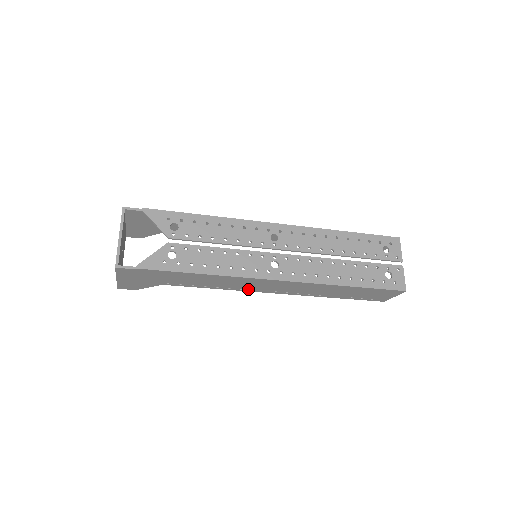
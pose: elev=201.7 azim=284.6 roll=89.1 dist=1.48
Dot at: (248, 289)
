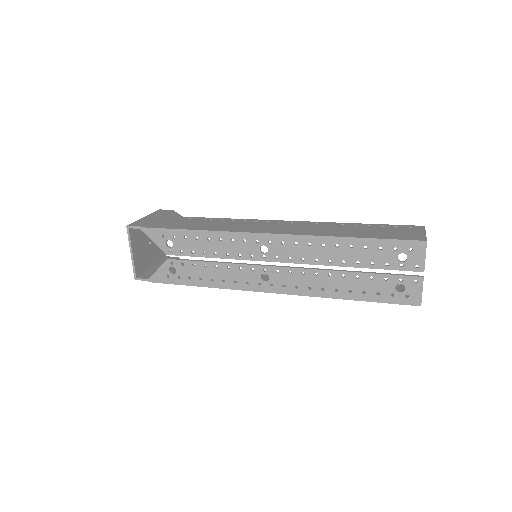
Dot at: occluded
